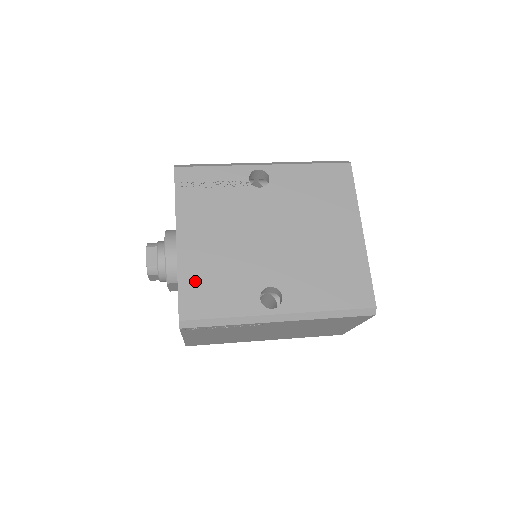
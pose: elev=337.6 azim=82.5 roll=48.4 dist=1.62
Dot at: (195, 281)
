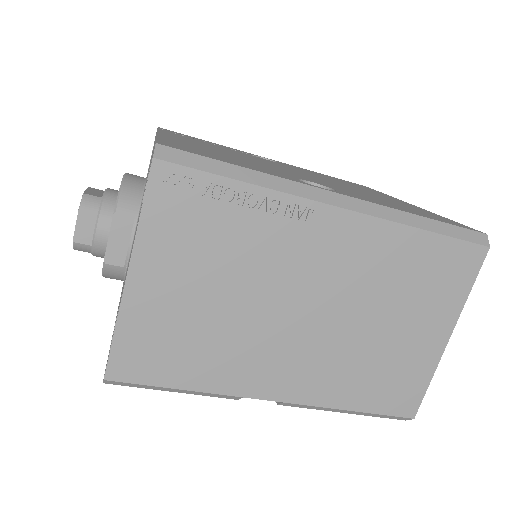
Dot at: (187, 146)
